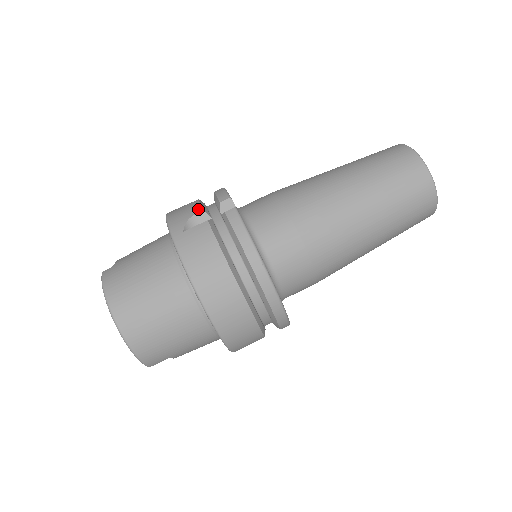
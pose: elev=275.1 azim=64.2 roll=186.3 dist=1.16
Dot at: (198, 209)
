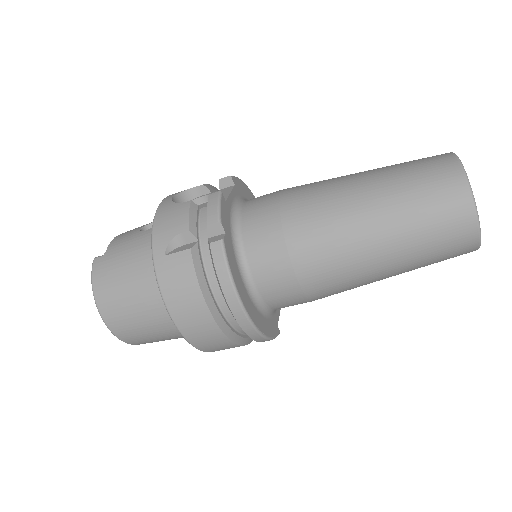
Dot at: (184, 226)
